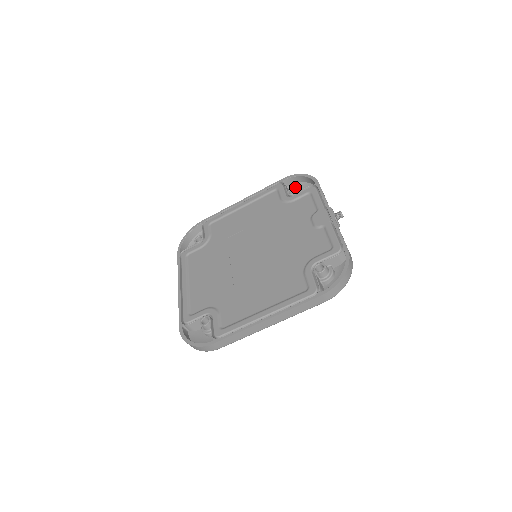
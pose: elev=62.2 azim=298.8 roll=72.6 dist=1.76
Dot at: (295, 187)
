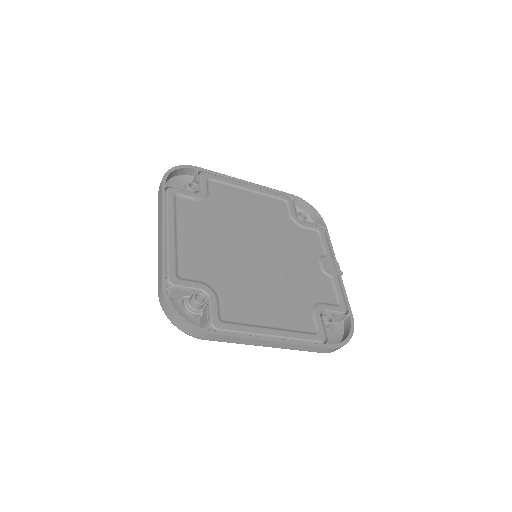
Dot at: occluded
